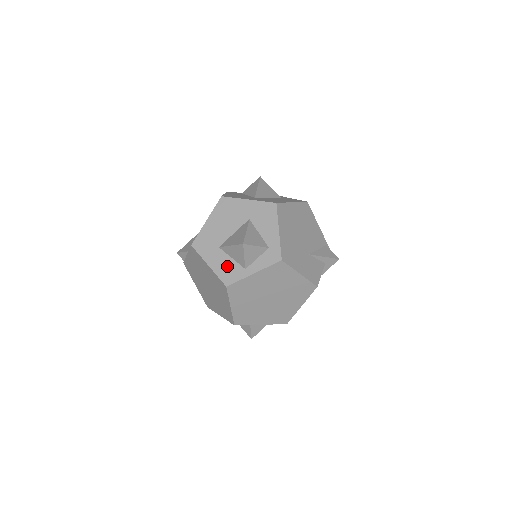
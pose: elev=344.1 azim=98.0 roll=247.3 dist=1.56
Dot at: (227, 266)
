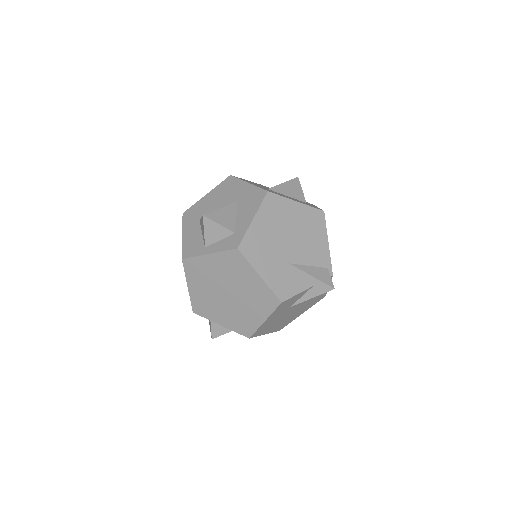
Dot at: (194, 240)
